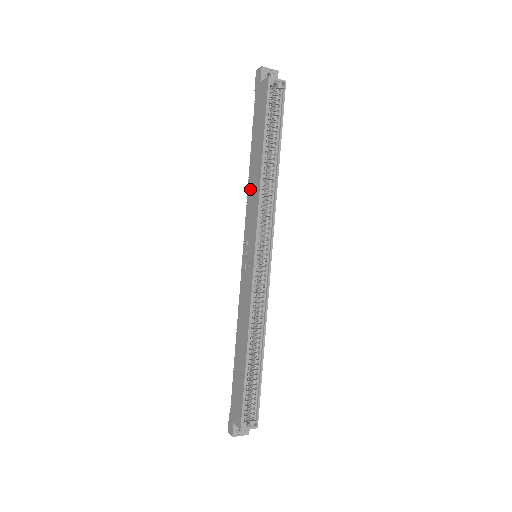
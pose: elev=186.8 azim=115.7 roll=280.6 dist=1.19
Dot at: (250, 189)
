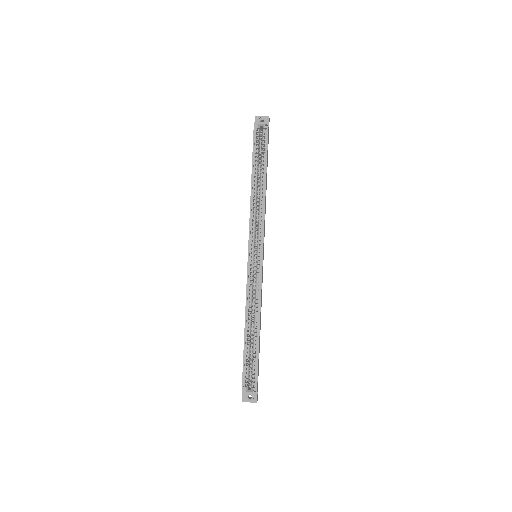
Dot at: occluded
